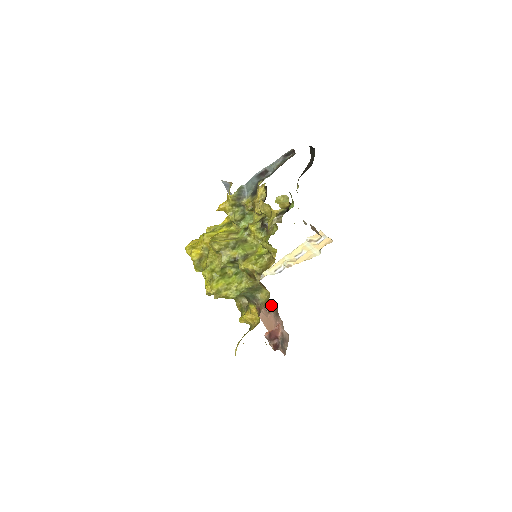
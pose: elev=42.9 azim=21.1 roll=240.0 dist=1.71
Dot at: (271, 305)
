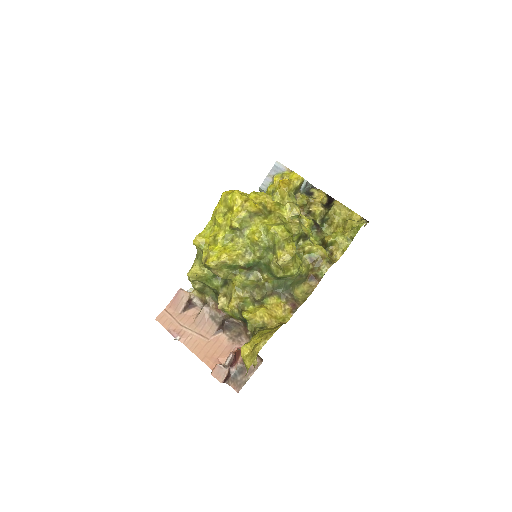
Dot at: (227, 324)
